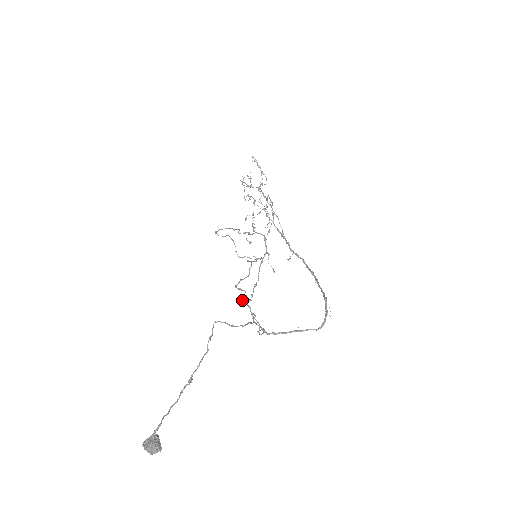
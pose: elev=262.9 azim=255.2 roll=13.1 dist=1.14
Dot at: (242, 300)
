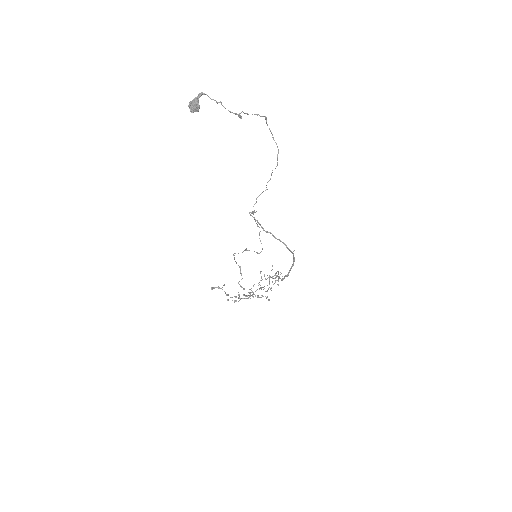
Dot at: (212, 287)
